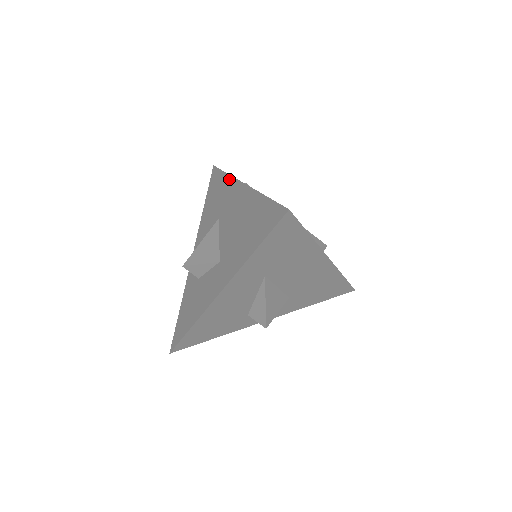
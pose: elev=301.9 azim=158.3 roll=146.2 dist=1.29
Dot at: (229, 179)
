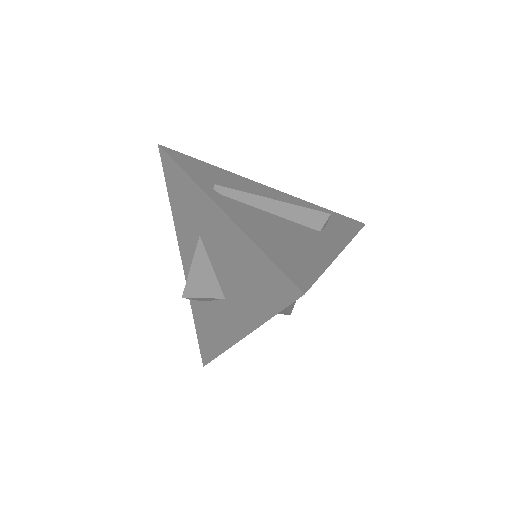
Dot at: (192, 185)
